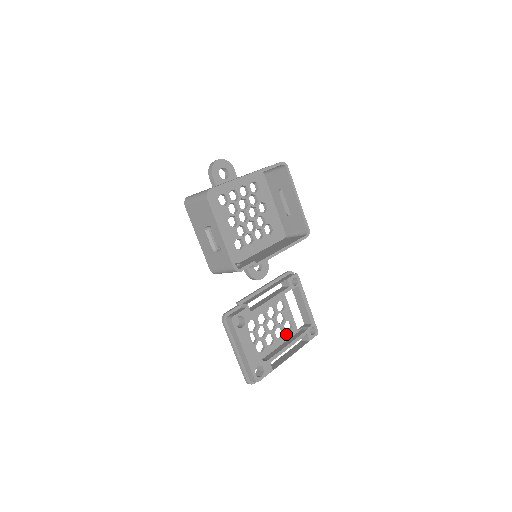
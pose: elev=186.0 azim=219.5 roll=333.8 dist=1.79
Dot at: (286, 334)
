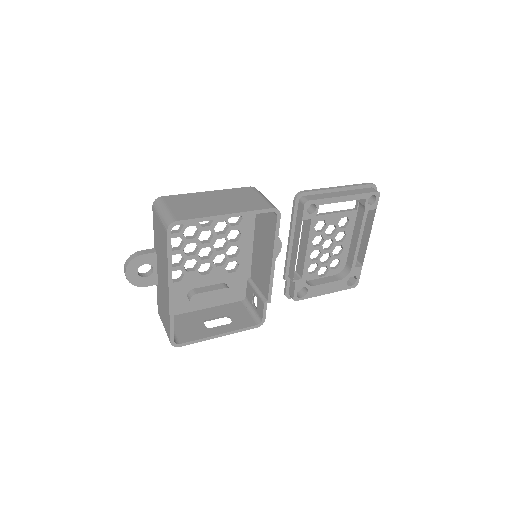
Dot at: (348, 228)
